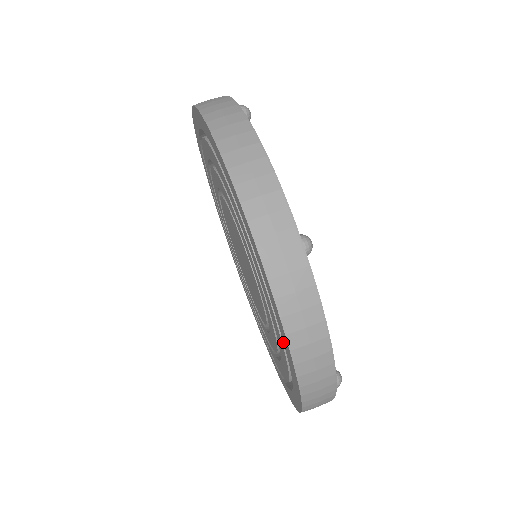
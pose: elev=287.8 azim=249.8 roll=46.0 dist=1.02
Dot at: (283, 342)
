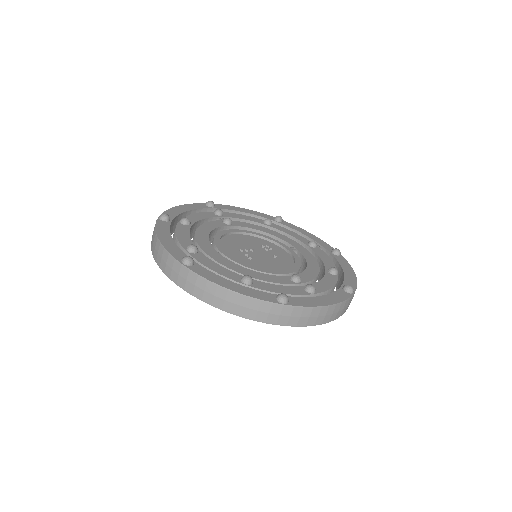
Dot at: occluded
